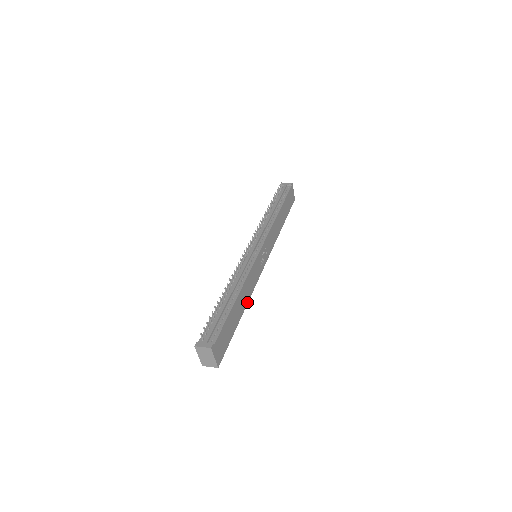
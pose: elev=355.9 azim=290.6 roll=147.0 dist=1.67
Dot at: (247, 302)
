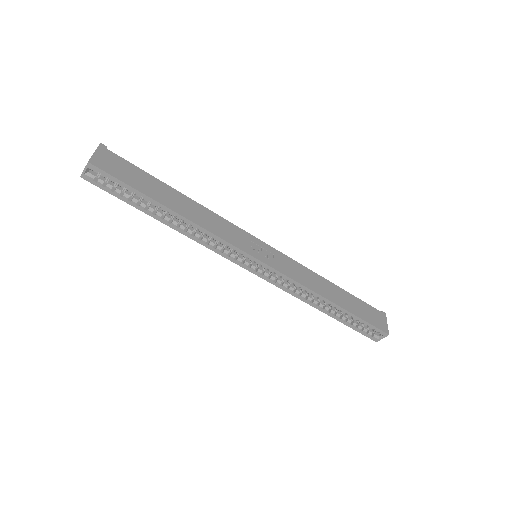
Dot at: (193, 221)
